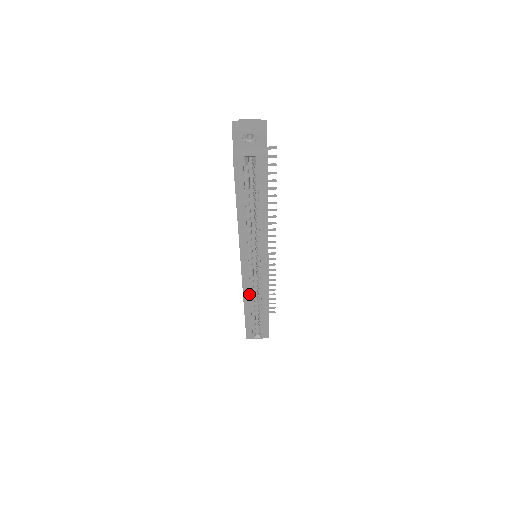
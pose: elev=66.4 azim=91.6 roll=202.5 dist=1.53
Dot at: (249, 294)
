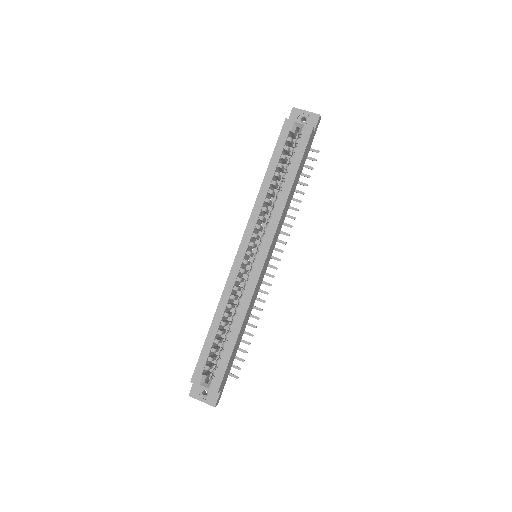
Dot at: (228, 297)
